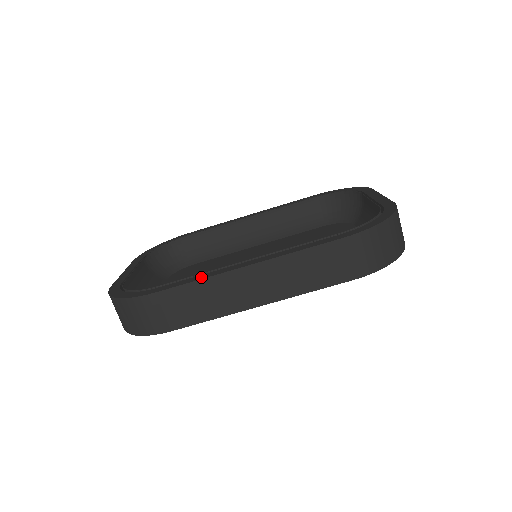
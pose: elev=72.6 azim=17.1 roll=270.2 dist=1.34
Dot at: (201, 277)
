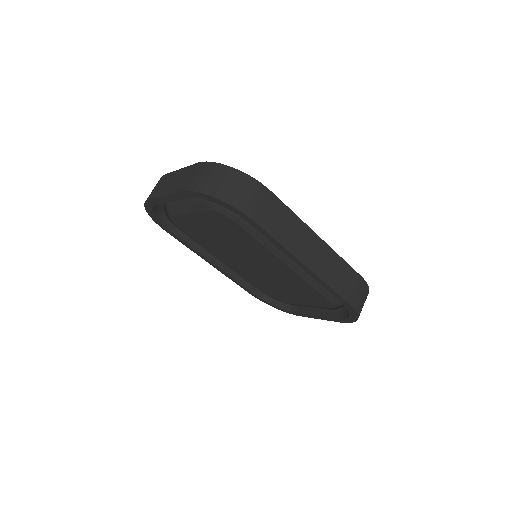
Dot at: (294, 215)
